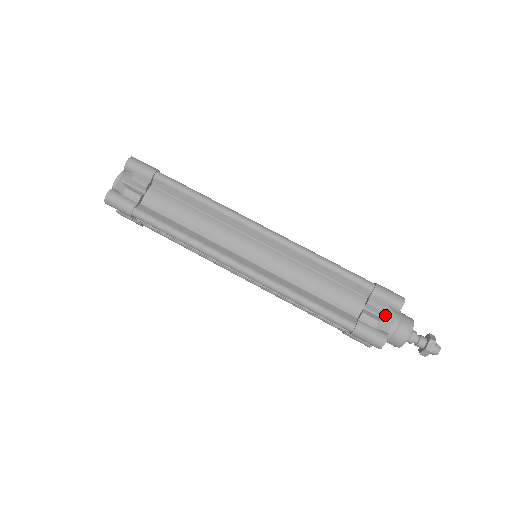
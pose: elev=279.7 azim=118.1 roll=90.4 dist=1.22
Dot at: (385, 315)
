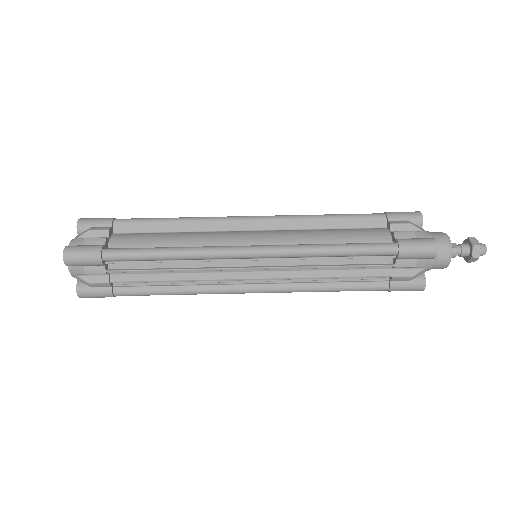
Dot at: (414, 227)
